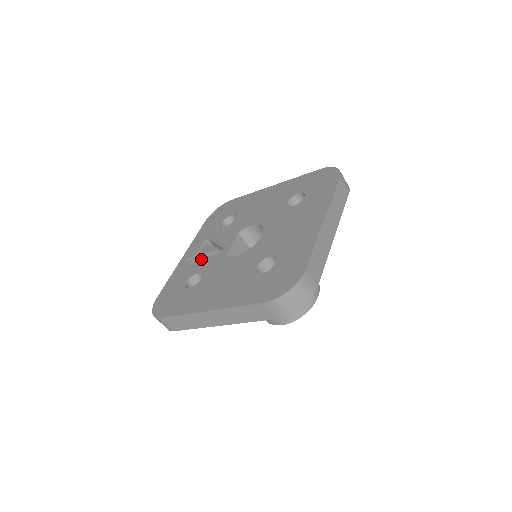
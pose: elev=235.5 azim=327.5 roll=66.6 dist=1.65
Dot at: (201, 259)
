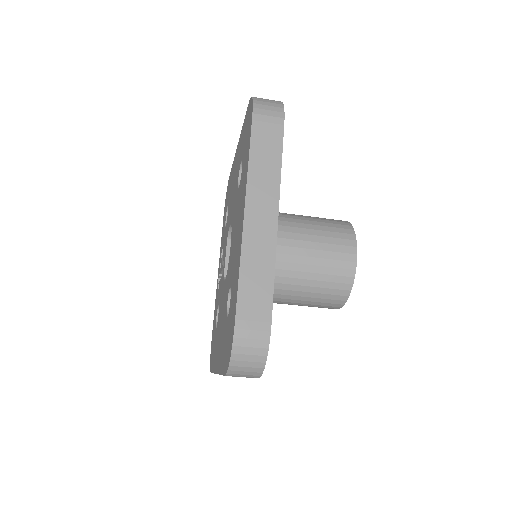
Dot at: (219, 283)
